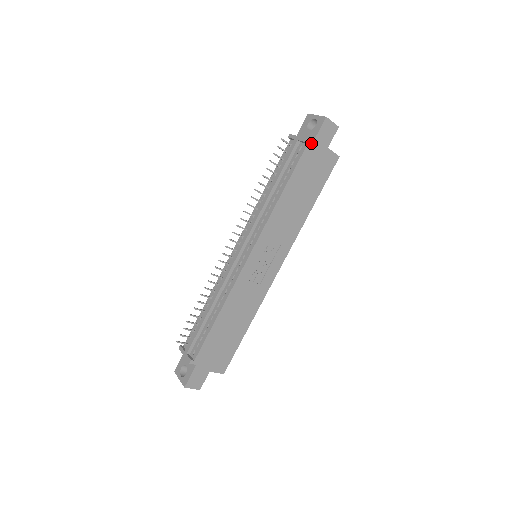
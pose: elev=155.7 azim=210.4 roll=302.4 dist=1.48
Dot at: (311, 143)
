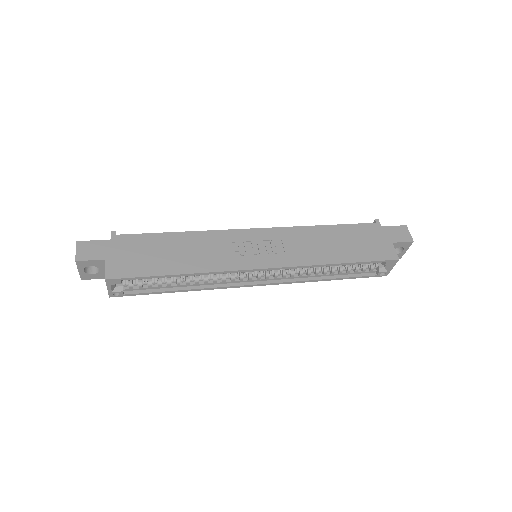
Dot at: (379, 226)
